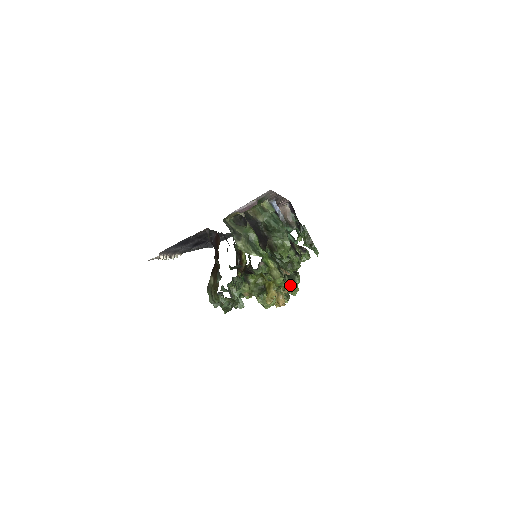
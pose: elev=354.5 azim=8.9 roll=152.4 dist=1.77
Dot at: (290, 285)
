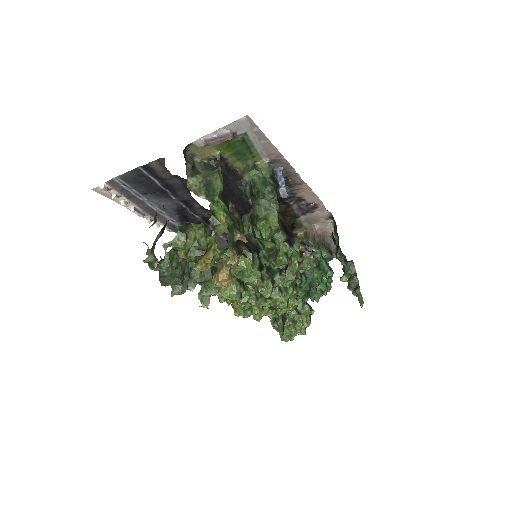
Dot at: (264, 280)
